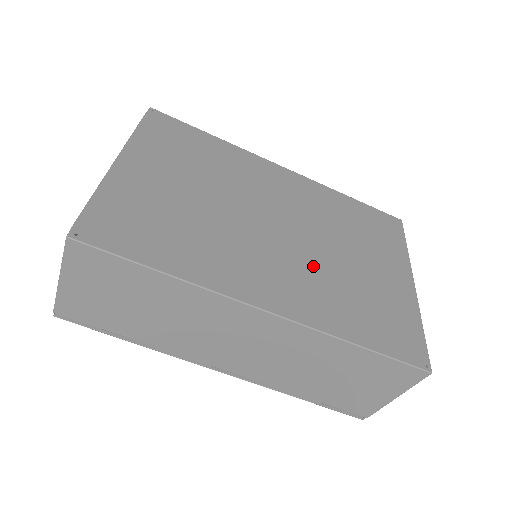
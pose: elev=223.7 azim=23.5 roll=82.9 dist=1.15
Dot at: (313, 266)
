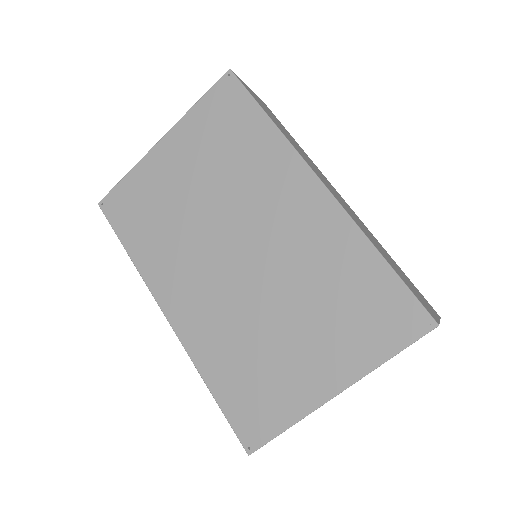
Dot at: (235, 308)
